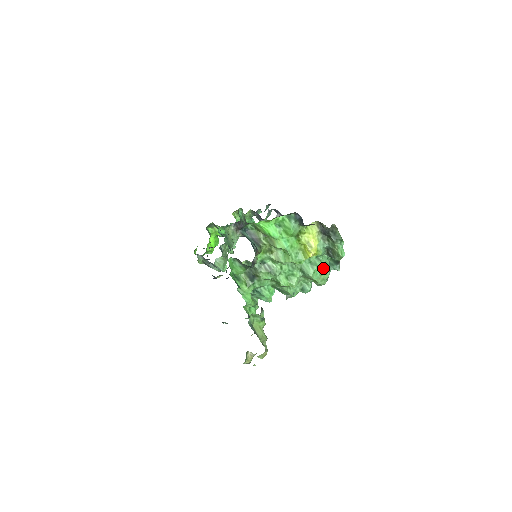
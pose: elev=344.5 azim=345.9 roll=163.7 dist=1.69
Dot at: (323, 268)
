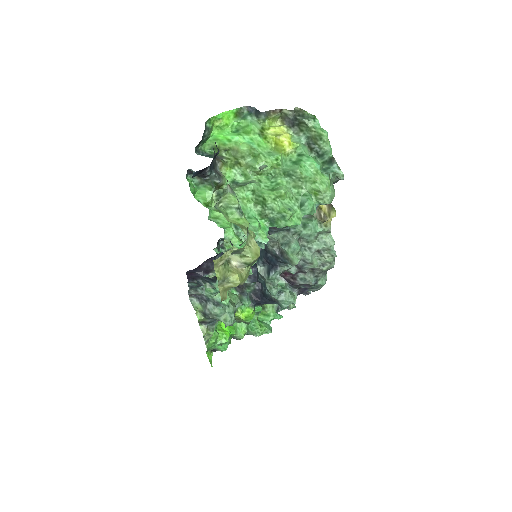
Dot at: (311, 162)
